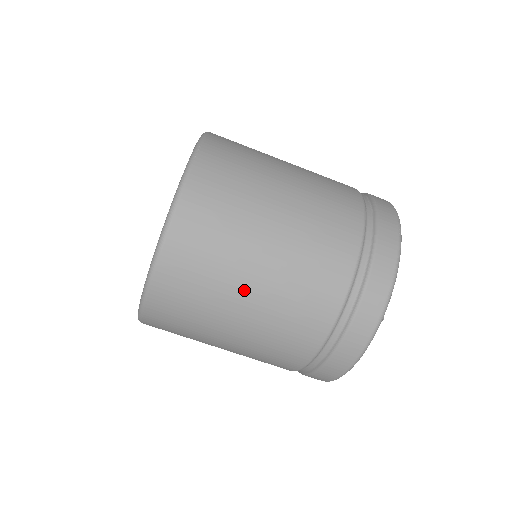
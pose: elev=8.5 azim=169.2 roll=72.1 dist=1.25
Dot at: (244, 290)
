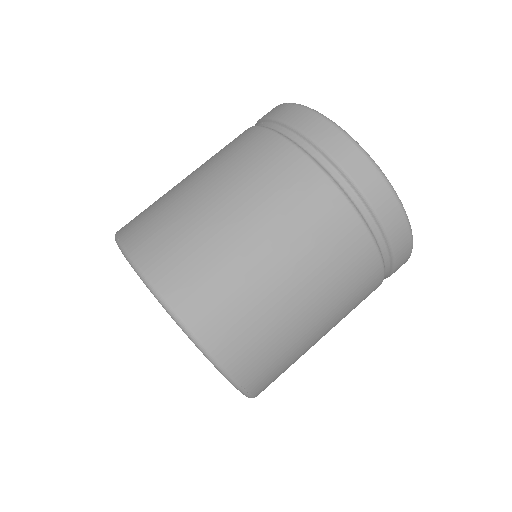
Dot at: (258, 256)
